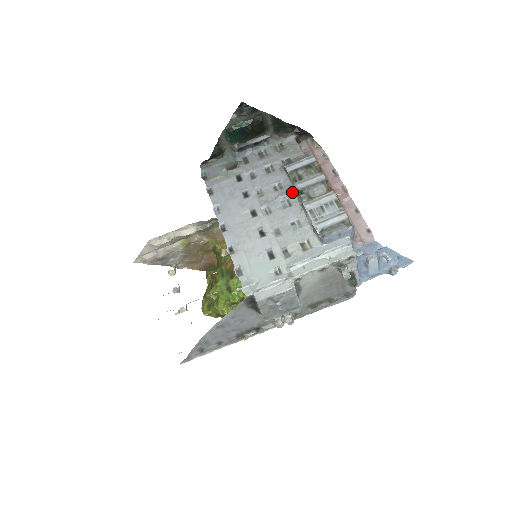
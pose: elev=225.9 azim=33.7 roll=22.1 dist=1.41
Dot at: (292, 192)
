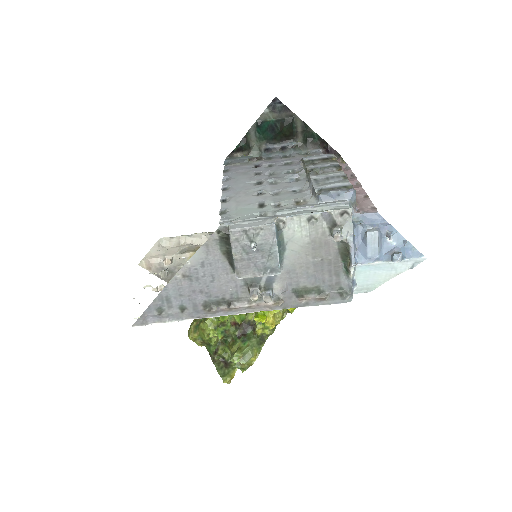
Dot at: (303, 173)
